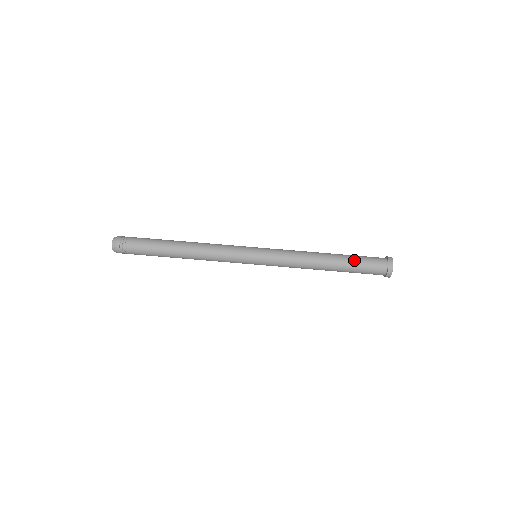
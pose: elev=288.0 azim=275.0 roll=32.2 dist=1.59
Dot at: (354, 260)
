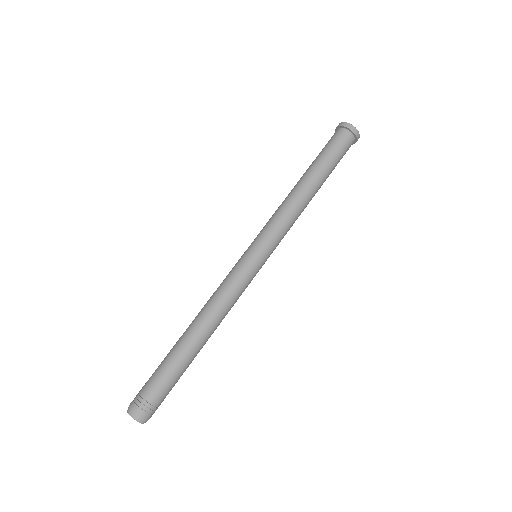
Dot at: (333, 166)
